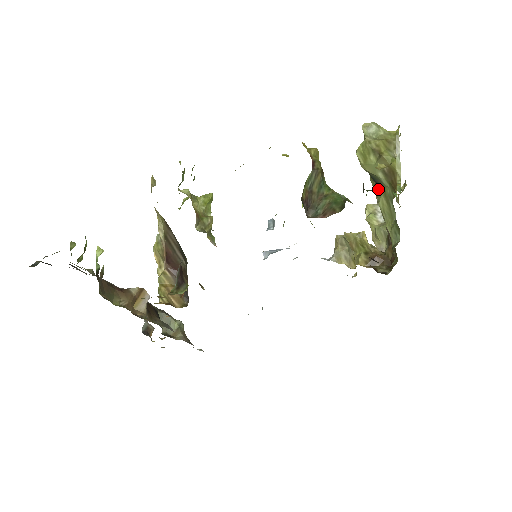
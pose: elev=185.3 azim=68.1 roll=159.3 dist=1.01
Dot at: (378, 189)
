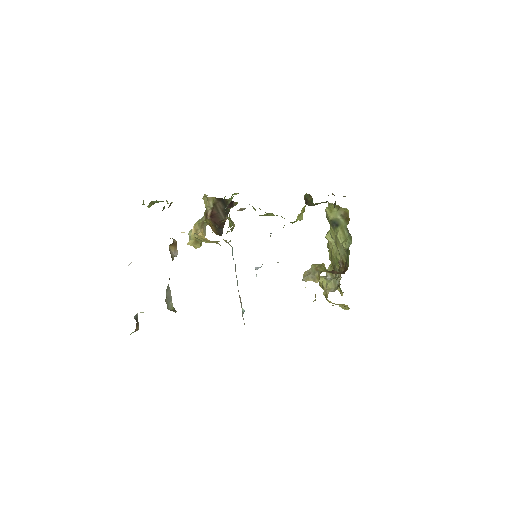
Dot at: (337, 229)
